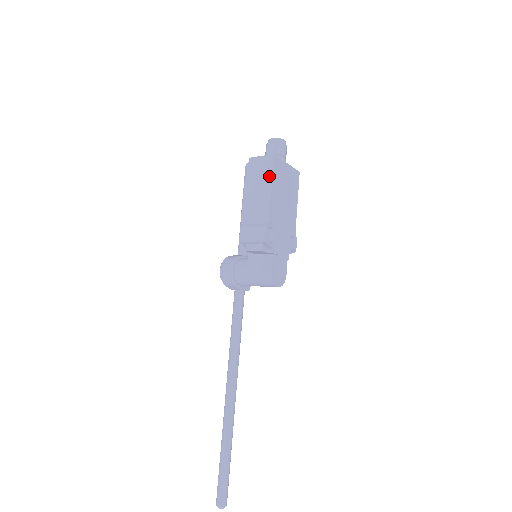
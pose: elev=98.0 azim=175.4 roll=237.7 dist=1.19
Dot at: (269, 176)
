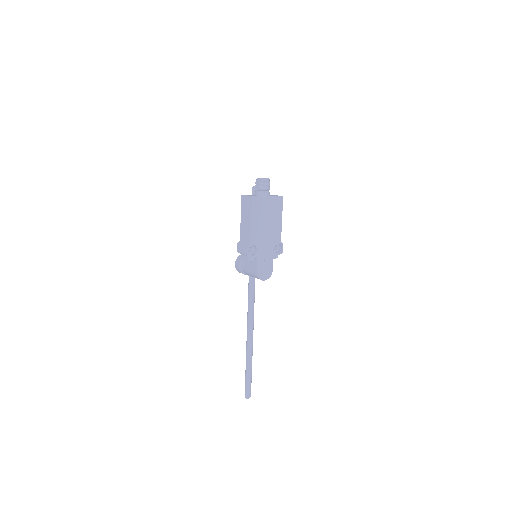
Dot at: (250, 211)
